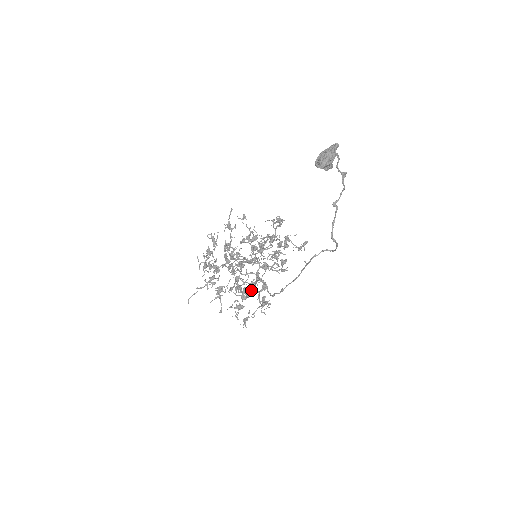
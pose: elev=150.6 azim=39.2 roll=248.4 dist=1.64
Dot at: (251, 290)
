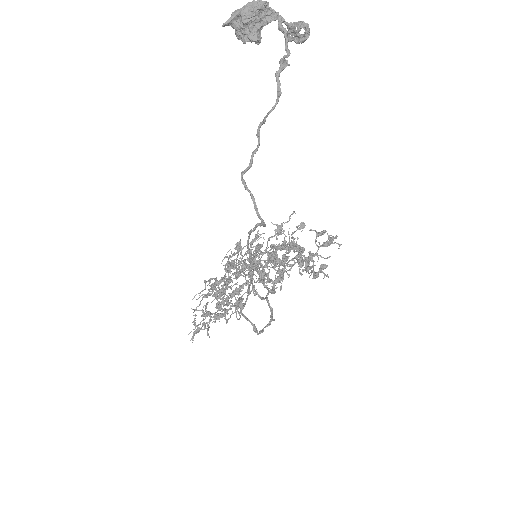
Dot at: (230, 301)
